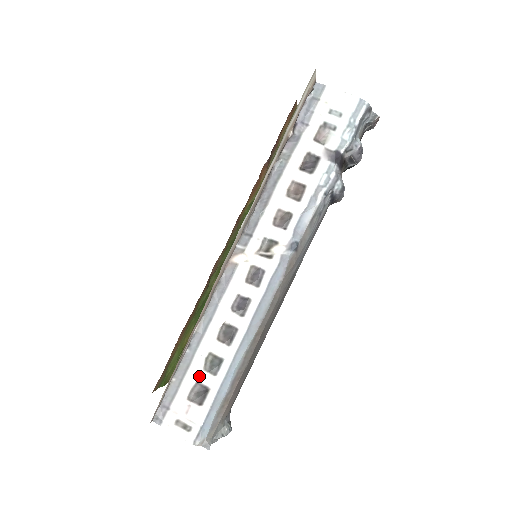
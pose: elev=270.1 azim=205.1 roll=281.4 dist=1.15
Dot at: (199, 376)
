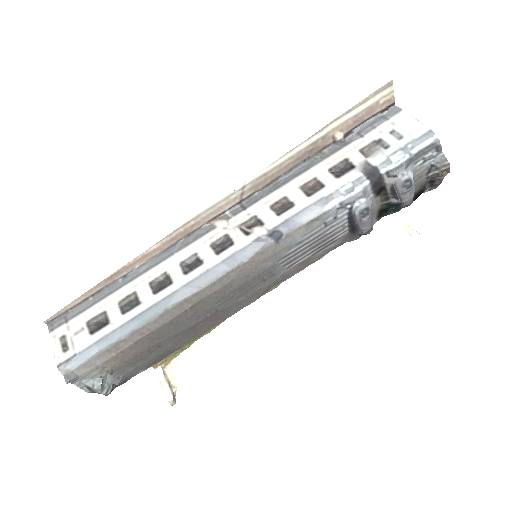
Dot at: (110, 307)
